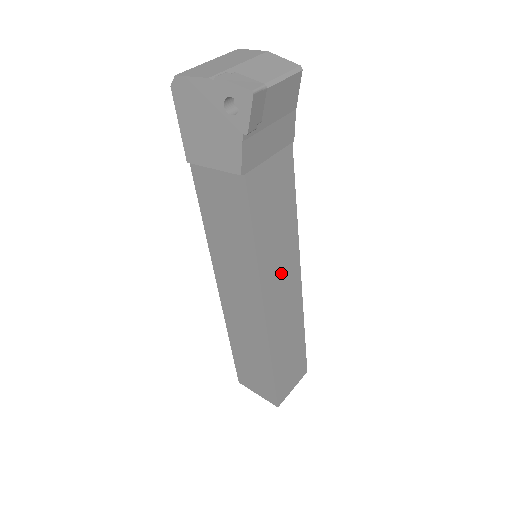
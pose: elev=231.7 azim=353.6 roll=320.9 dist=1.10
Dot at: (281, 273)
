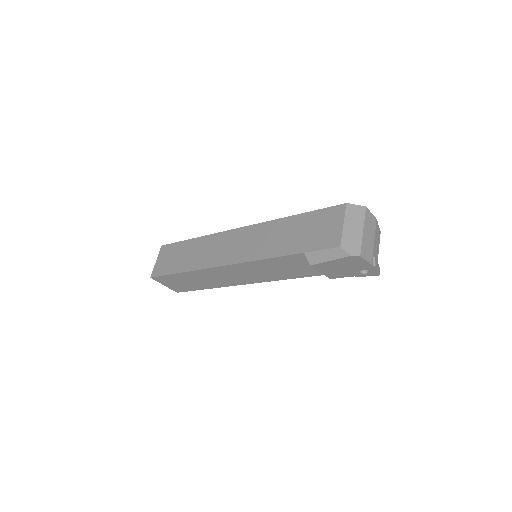
Dot at: occluded
